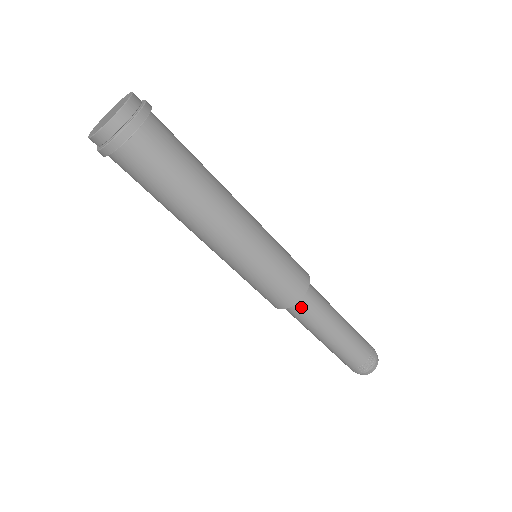
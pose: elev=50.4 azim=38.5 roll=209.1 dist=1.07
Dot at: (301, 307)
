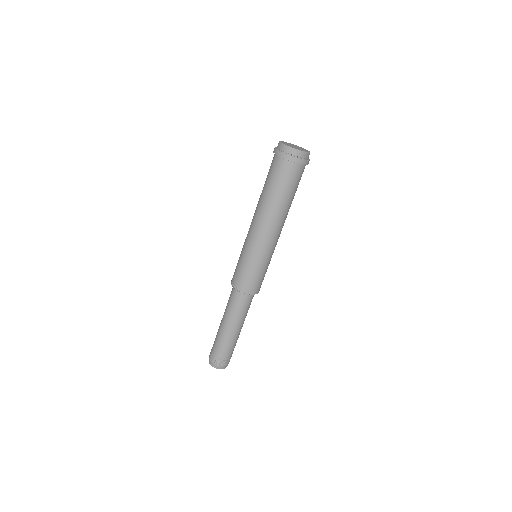
Dot at: (242, 298)
